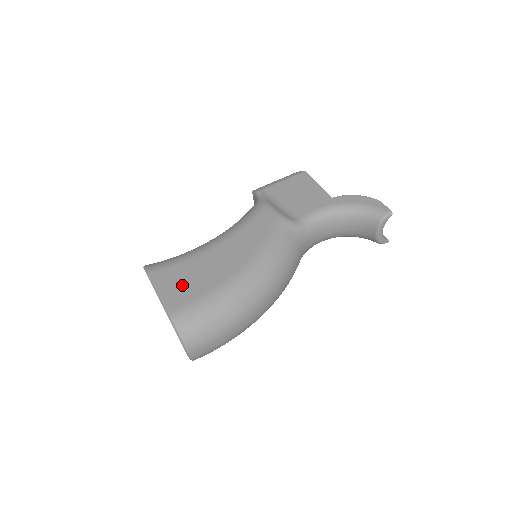
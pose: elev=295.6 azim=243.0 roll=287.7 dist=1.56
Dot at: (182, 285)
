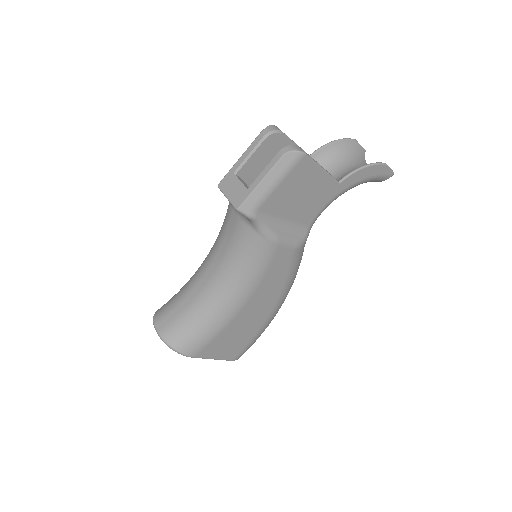
Dot at: (231, 345)
